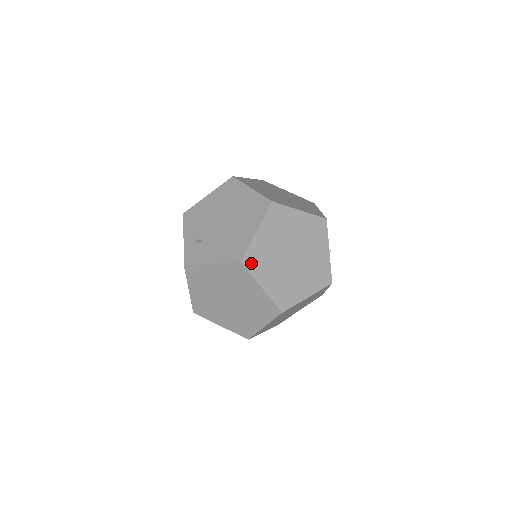
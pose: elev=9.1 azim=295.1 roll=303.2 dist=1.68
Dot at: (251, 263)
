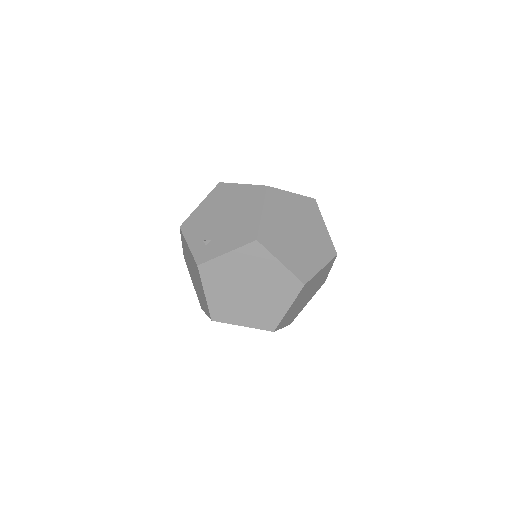
Dot at: (265, 241)
